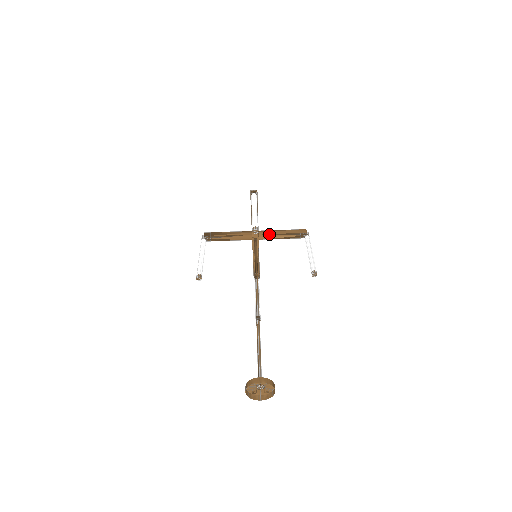
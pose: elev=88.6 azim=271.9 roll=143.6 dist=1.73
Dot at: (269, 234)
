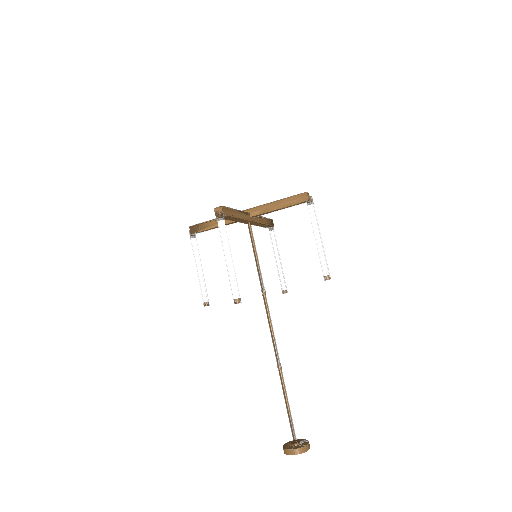
Dot at: (262, 213)
